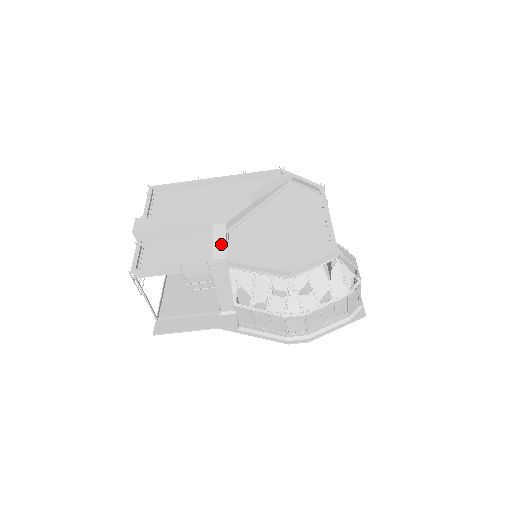
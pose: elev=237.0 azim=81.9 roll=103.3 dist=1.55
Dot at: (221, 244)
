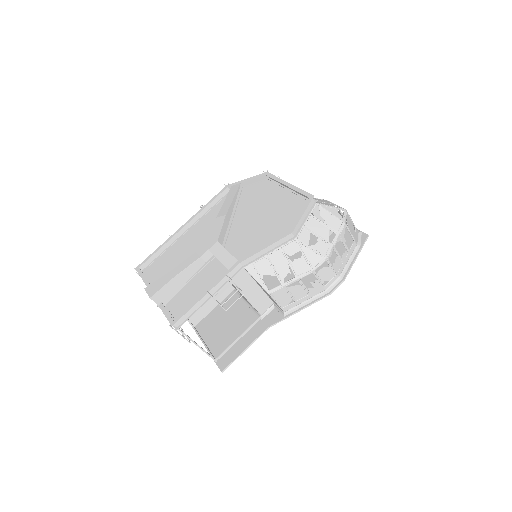
Dot at: (225, 256)
